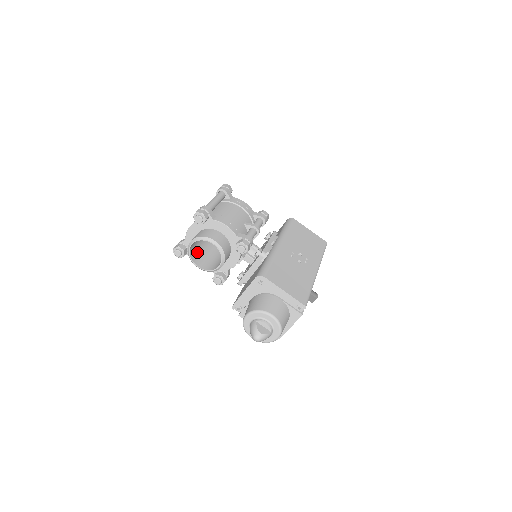
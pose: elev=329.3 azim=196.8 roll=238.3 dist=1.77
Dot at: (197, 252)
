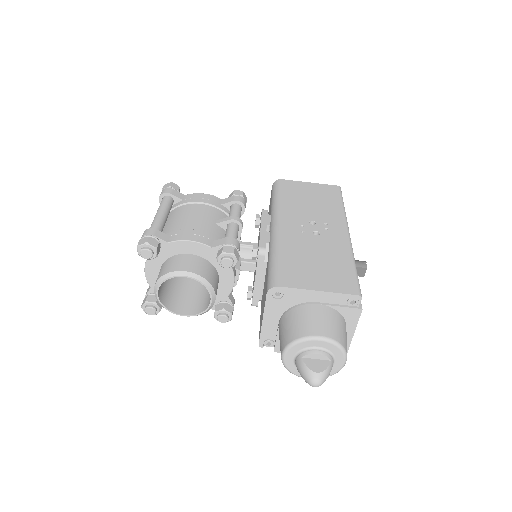
Dot at: (174, 295)
